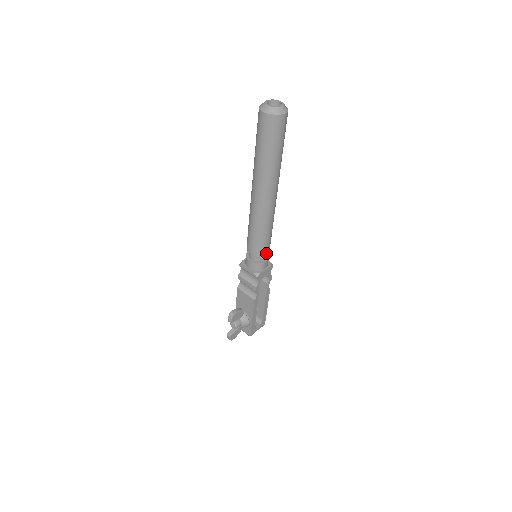
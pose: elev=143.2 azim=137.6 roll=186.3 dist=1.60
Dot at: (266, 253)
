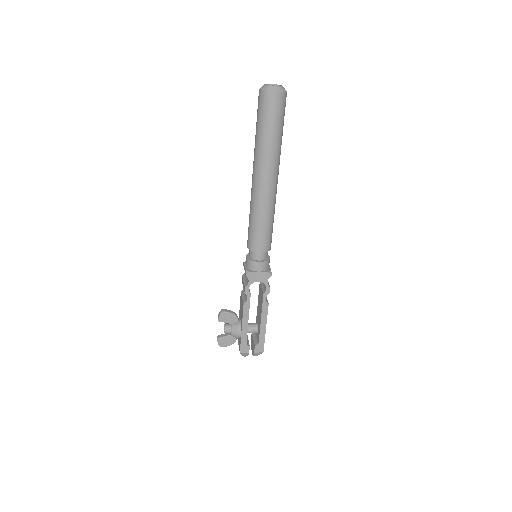
Dot at: (260, 251)
